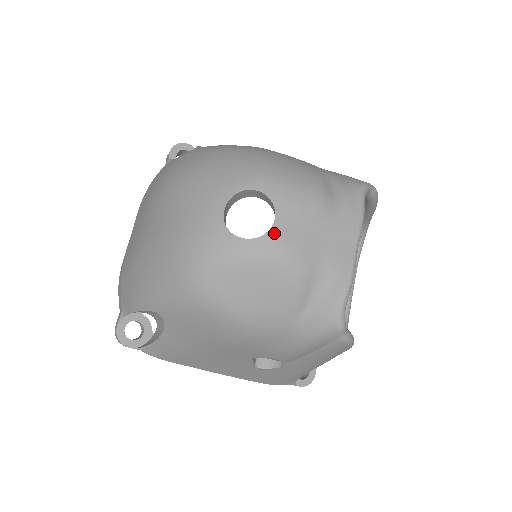
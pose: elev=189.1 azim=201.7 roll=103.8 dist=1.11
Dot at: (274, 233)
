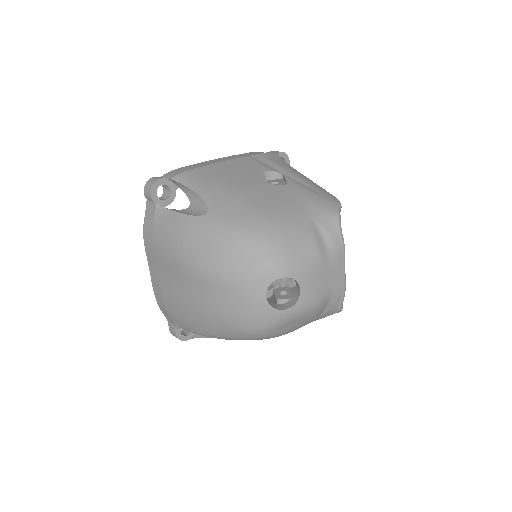
Dot at: (302, 298)
